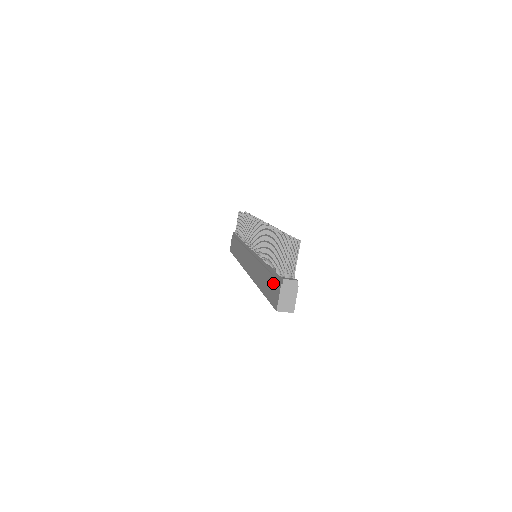
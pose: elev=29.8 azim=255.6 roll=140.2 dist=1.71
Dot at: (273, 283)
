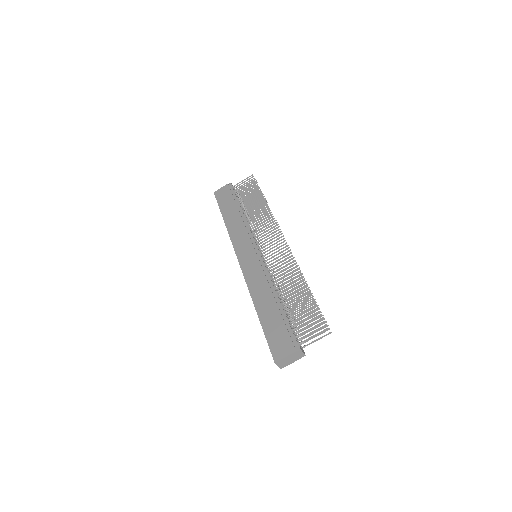
Dot at: (283, 334)
